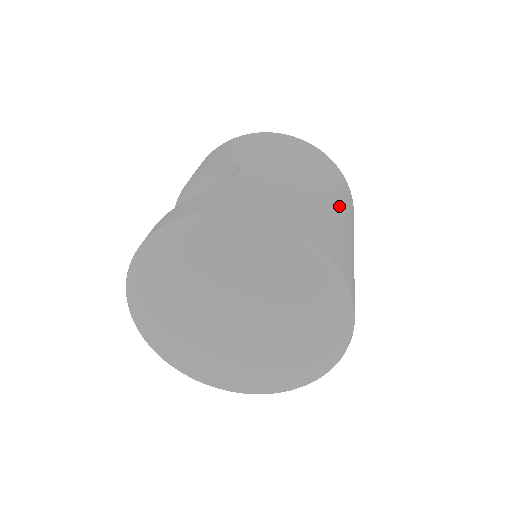
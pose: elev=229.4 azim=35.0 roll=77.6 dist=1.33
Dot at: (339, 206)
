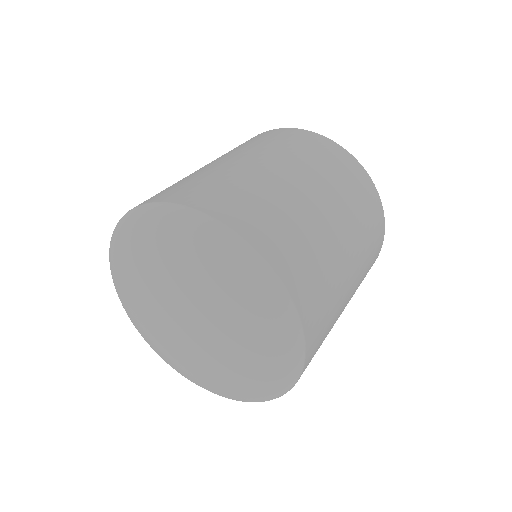
Dot at: (251, 157)
